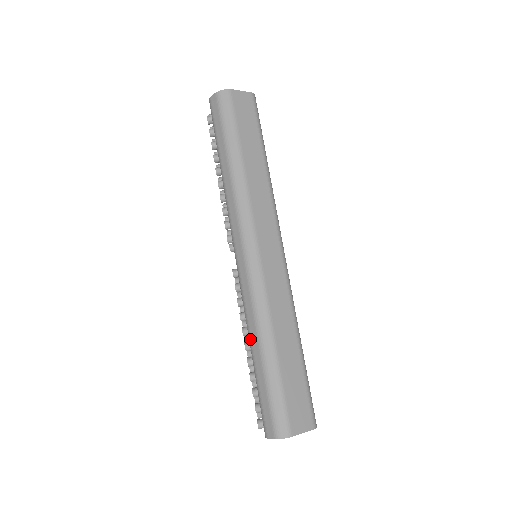
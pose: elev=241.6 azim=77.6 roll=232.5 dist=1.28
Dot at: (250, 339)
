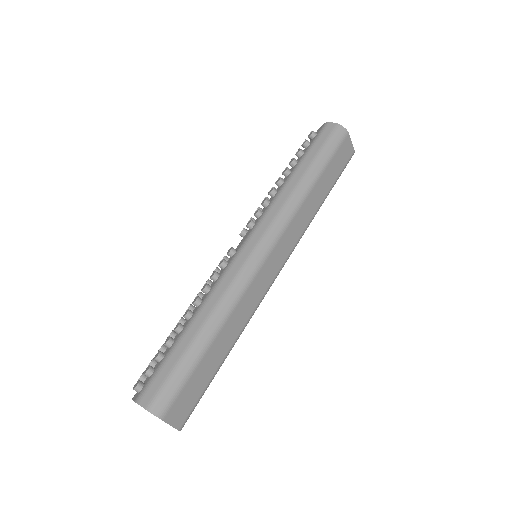
Dot at: (200, 311)
